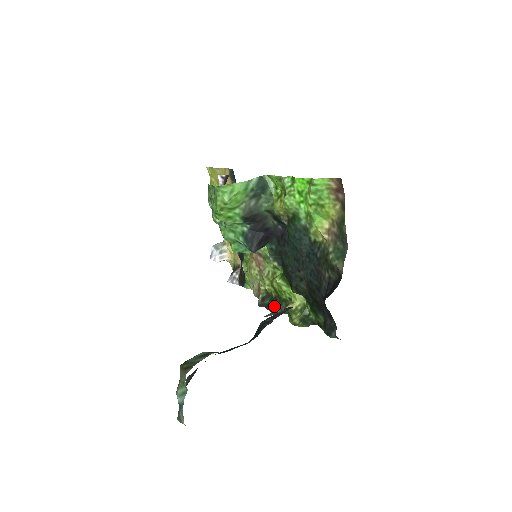
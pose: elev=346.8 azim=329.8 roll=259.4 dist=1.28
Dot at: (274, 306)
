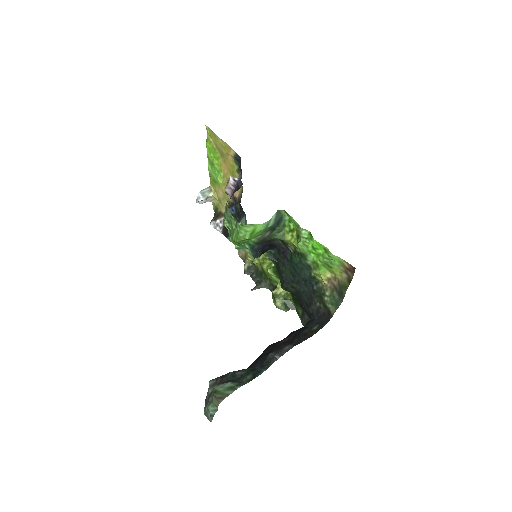
Dot at: (259, 279)
